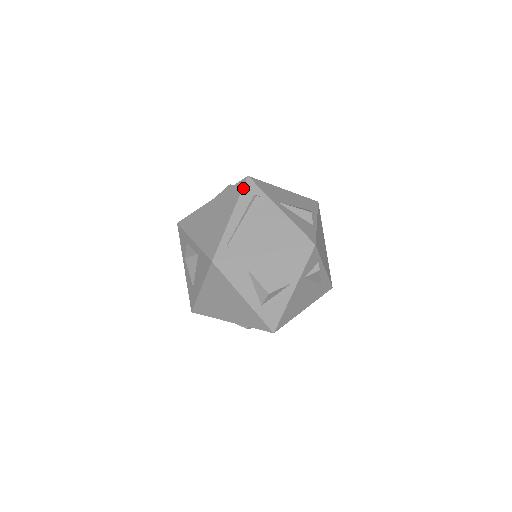
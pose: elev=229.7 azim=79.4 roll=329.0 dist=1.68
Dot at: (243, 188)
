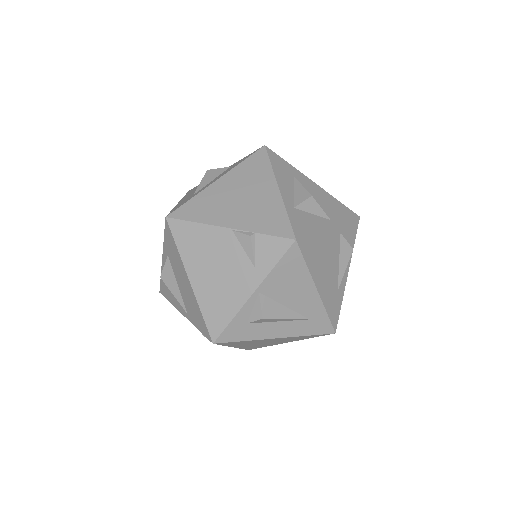
Dot at: occluded
